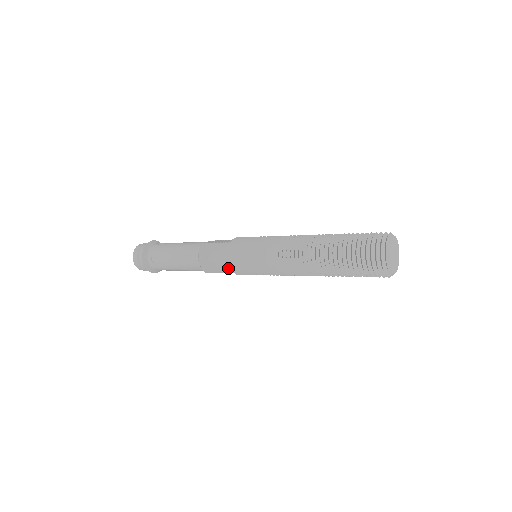
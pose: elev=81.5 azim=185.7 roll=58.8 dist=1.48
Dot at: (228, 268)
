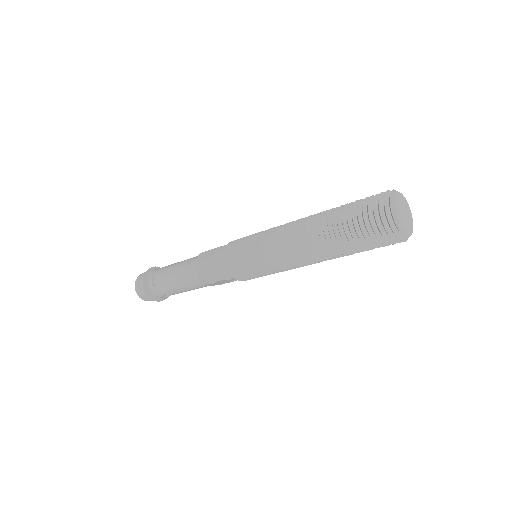
Dot at: (225, 271)
